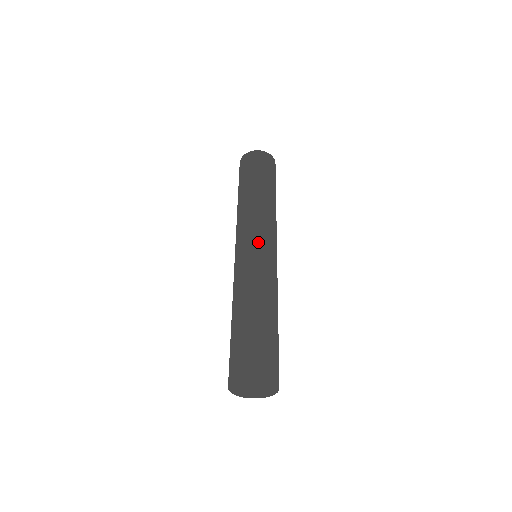
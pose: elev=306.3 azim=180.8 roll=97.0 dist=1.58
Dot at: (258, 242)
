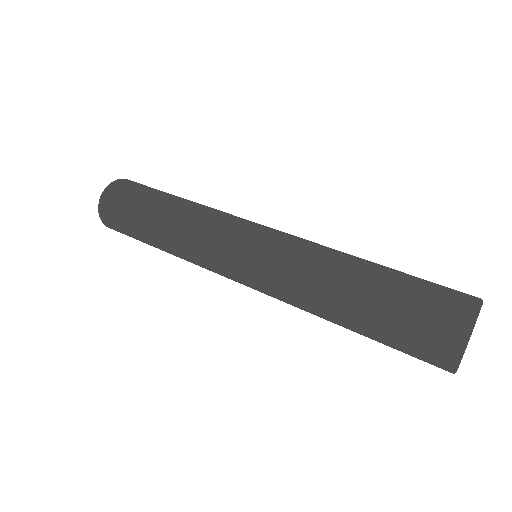
Dot at: (260, 225)
